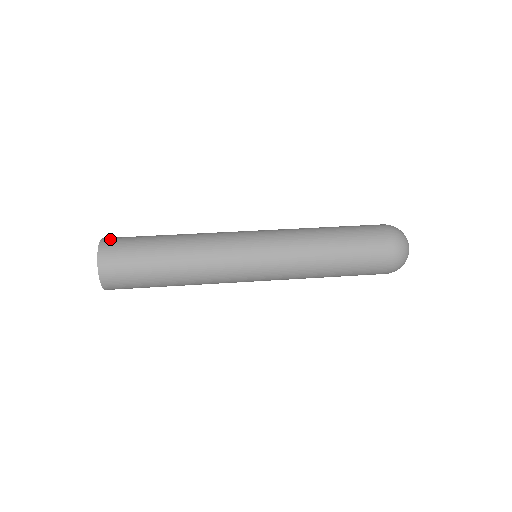
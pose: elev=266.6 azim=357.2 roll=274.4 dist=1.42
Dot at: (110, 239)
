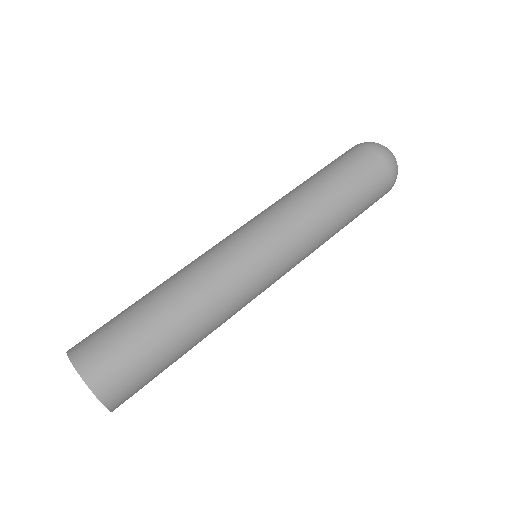
Dot at: occluded
